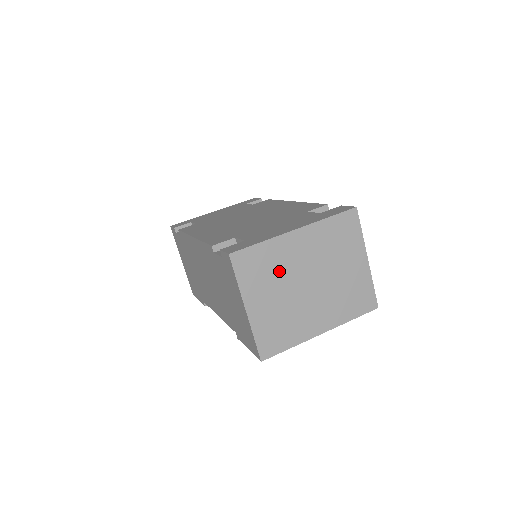
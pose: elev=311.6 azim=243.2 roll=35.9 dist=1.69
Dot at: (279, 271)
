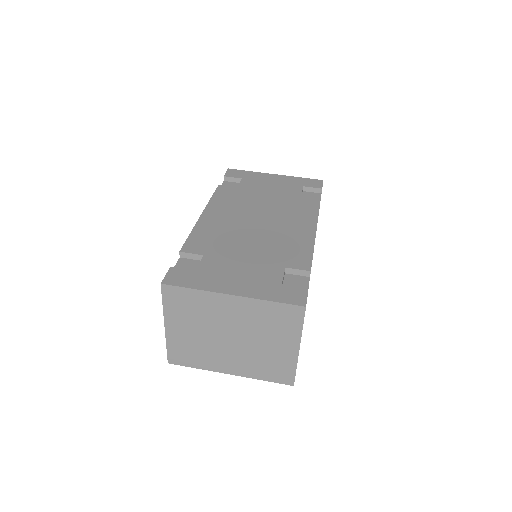
Dot at: (204, 316)
